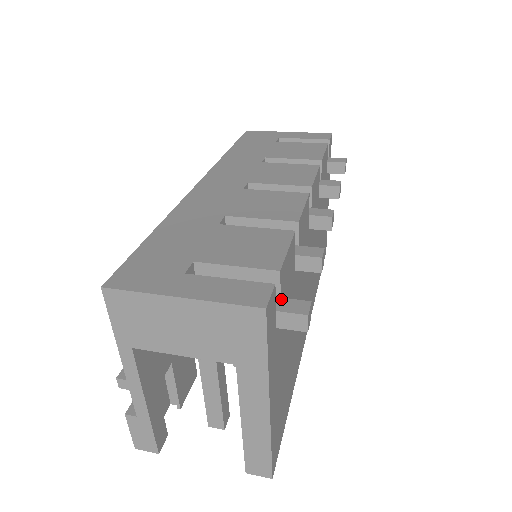
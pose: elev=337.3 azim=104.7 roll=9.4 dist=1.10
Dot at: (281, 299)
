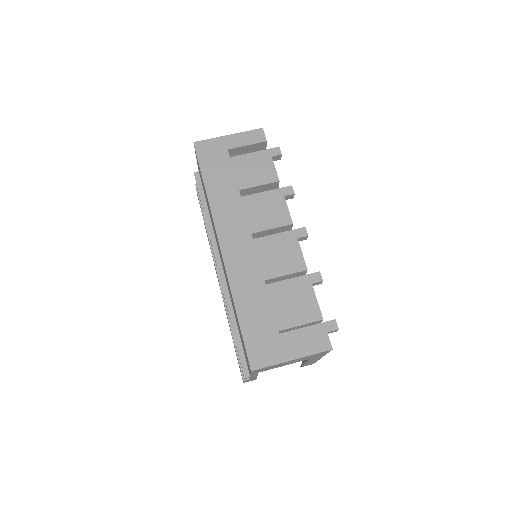
Dot at: (322, 324)
